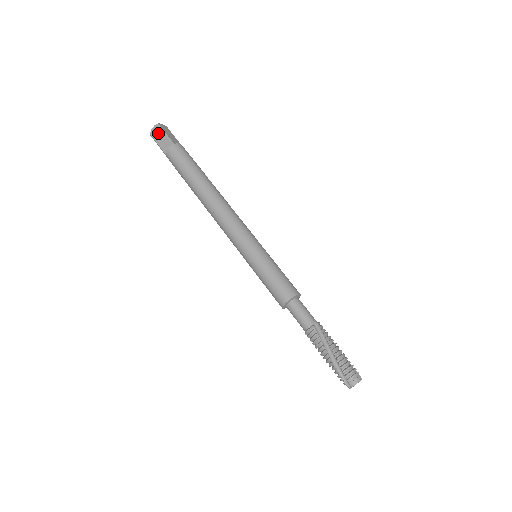
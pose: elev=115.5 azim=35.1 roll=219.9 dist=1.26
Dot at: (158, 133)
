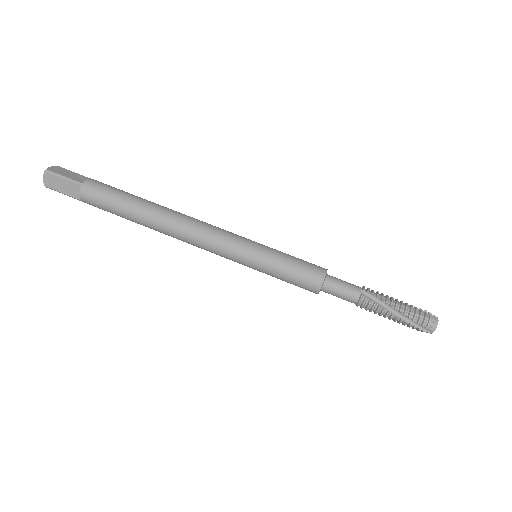
Dot at: (54, 181)
